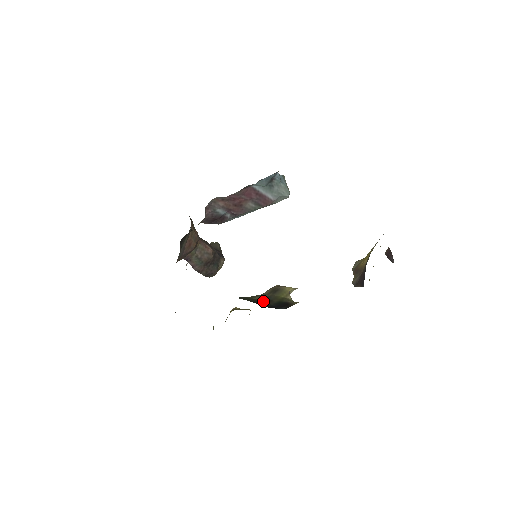
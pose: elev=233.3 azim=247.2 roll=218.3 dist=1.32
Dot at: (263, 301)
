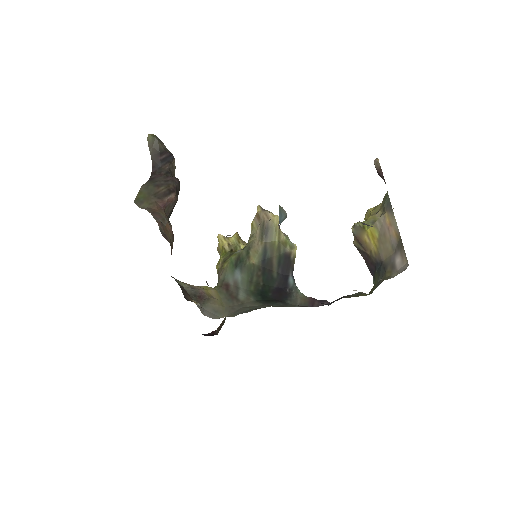
Dot at: (265, 266)
